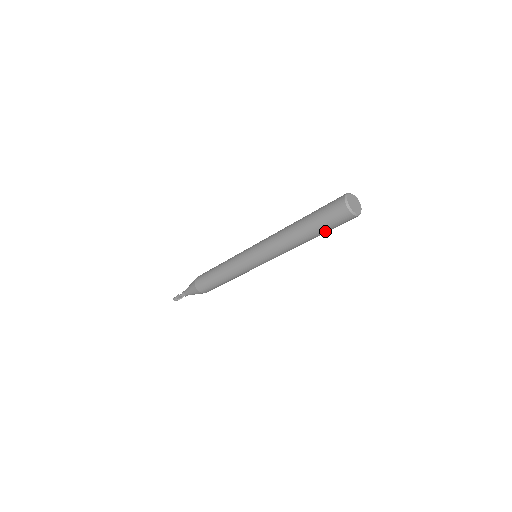
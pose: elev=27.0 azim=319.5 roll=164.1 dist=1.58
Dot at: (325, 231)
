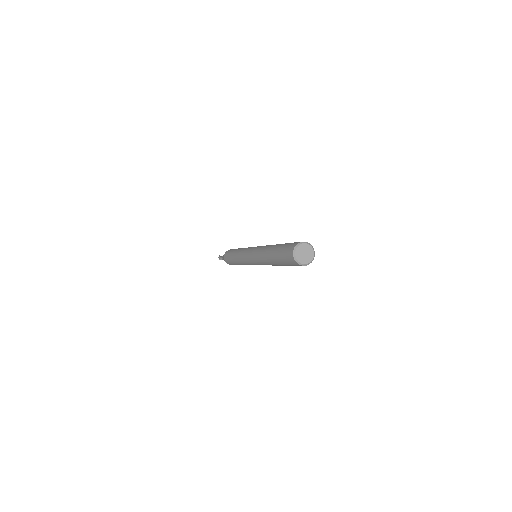
Dot at: occluded
